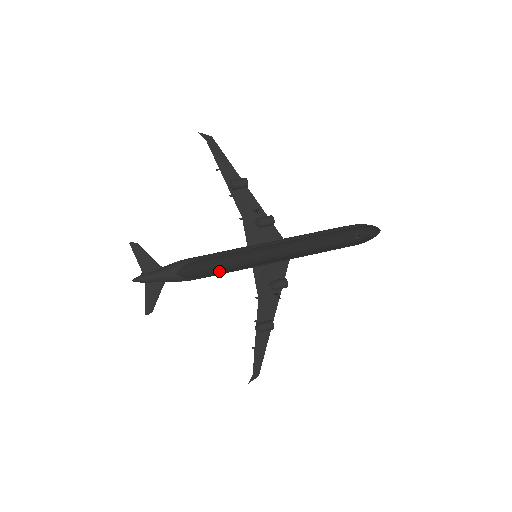
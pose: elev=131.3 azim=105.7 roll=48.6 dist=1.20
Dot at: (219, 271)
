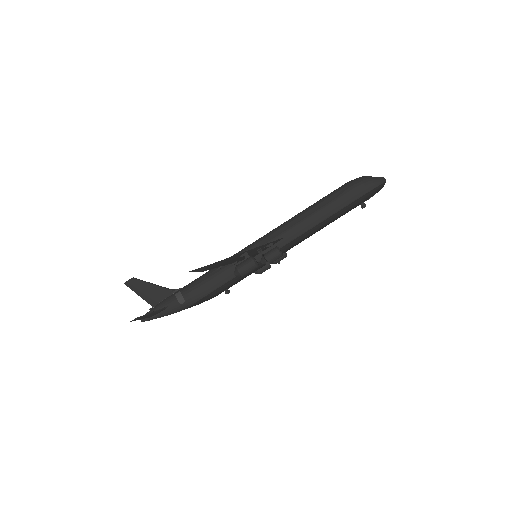
Dot at: occluded
